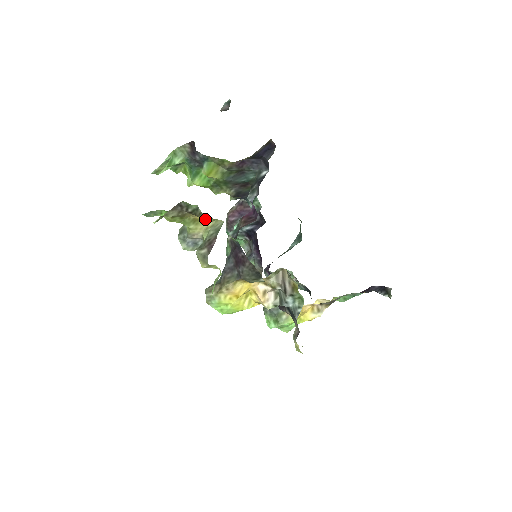
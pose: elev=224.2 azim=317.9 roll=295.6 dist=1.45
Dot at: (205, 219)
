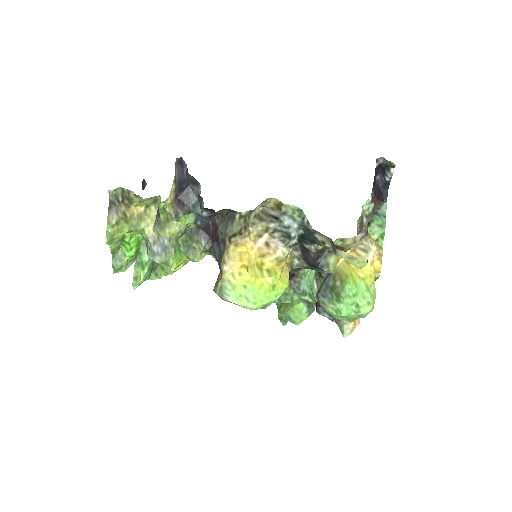
Dot at: (147, 209)
